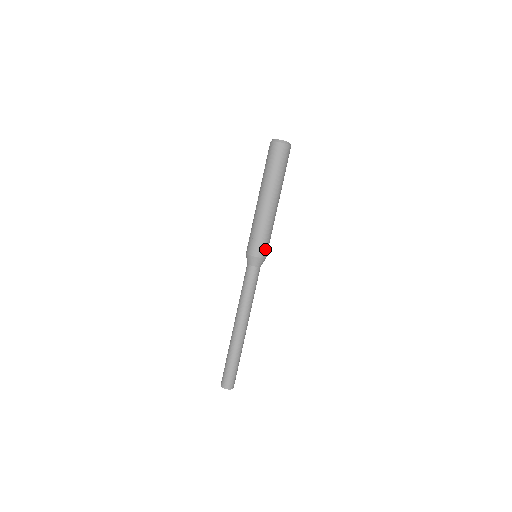
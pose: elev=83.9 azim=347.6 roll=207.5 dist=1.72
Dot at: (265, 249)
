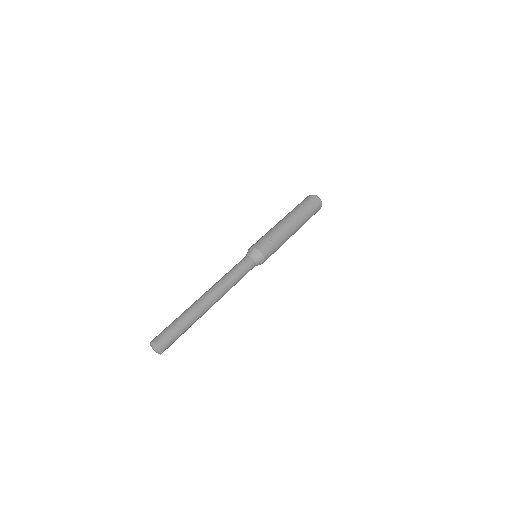
Dot at: occluded
